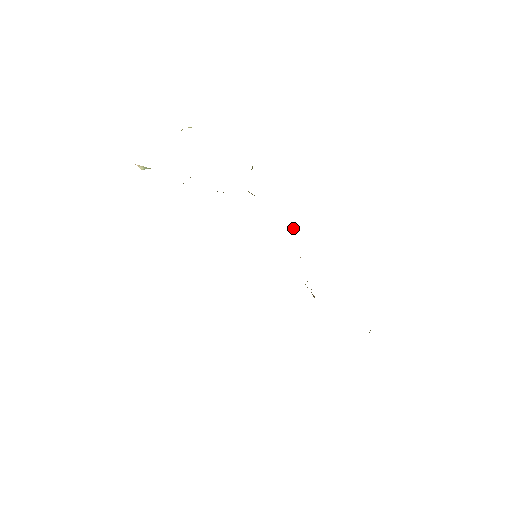
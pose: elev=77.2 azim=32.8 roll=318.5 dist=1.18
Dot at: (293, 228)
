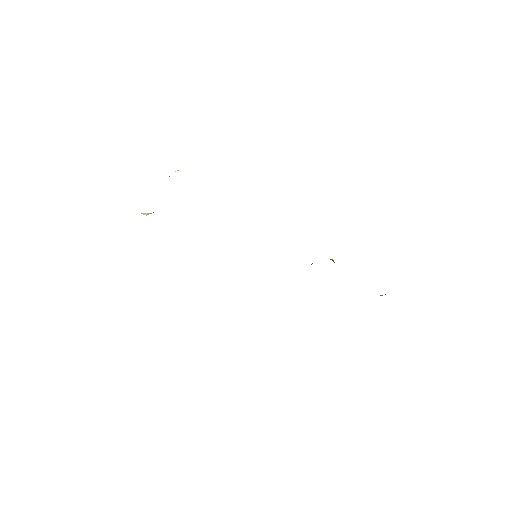
Dot at: occluded
